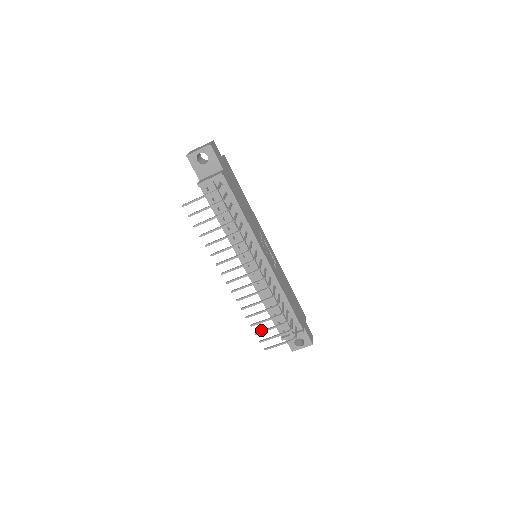
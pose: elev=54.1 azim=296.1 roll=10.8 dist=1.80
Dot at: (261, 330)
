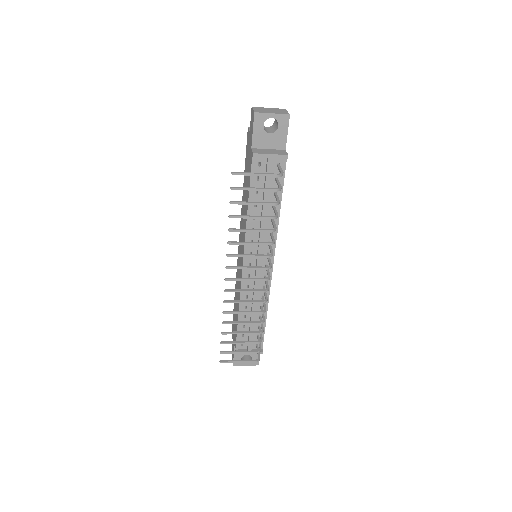
Dot at: (229, 341)
